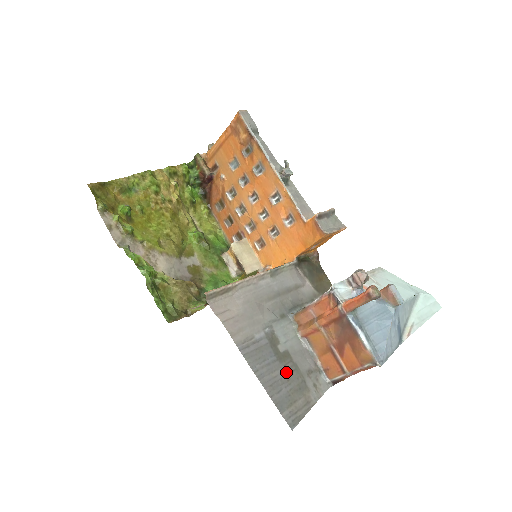
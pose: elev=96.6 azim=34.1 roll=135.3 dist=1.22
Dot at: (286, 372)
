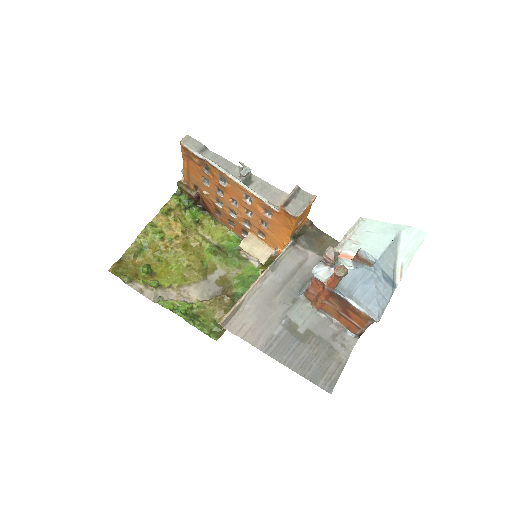
Dot at: (312, 348)
